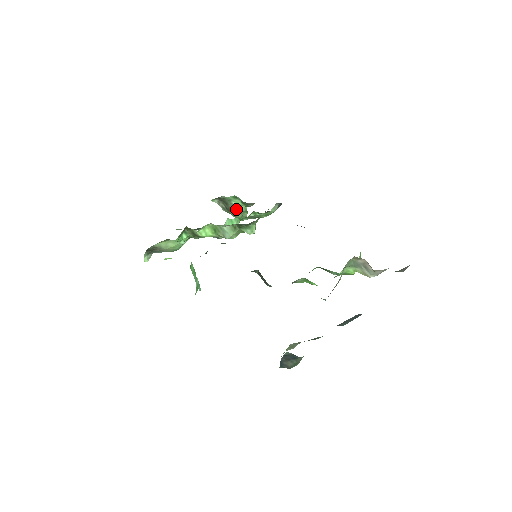
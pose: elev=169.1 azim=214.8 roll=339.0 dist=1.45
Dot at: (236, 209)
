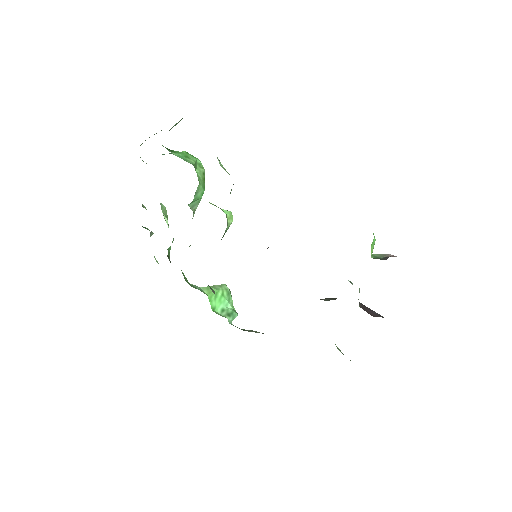
Dot at: (171, 128)
